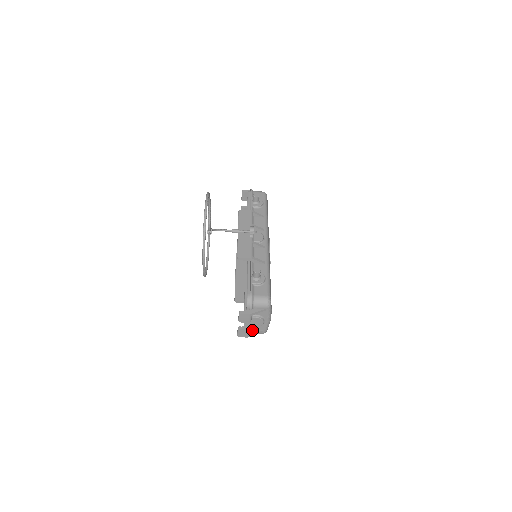
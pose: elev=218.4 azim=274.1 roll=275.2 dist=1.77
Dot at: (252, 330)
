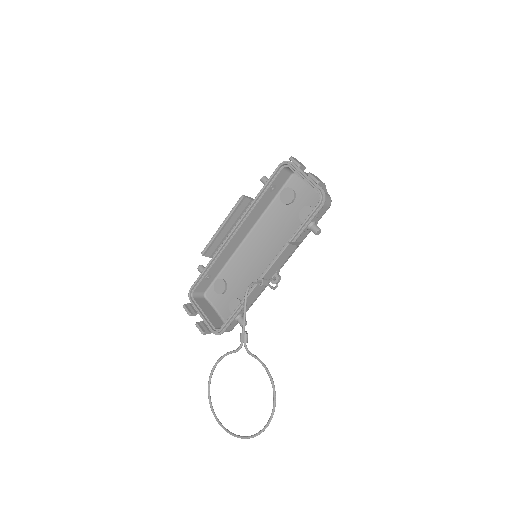
Dot at: occluded
